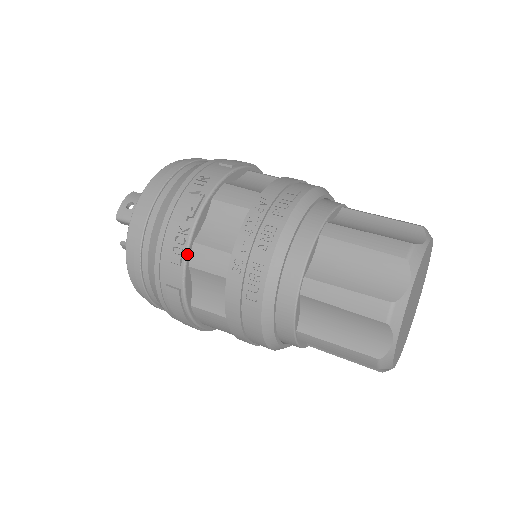
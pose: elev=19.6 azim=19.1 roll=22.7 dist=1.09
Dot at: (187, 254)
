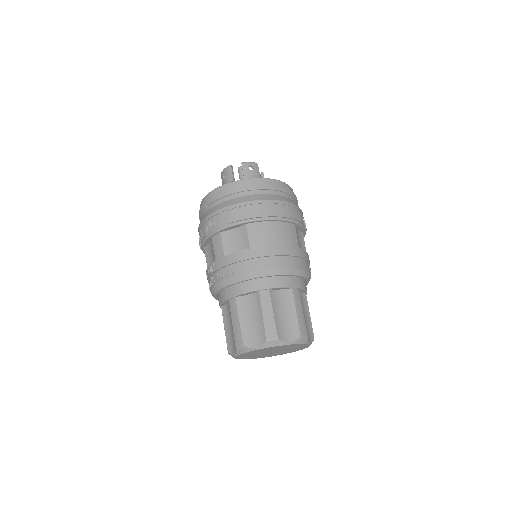
Dot at: (202, 250)
